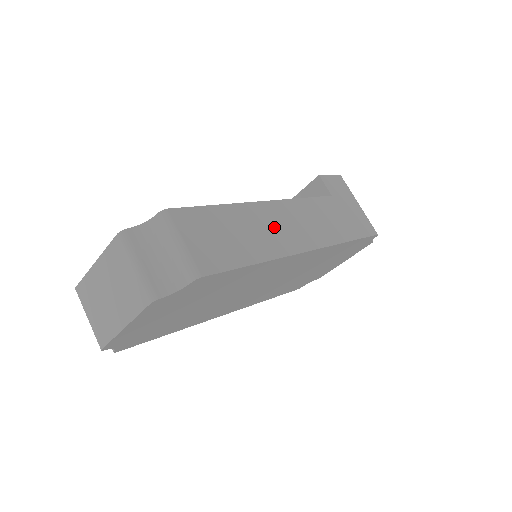
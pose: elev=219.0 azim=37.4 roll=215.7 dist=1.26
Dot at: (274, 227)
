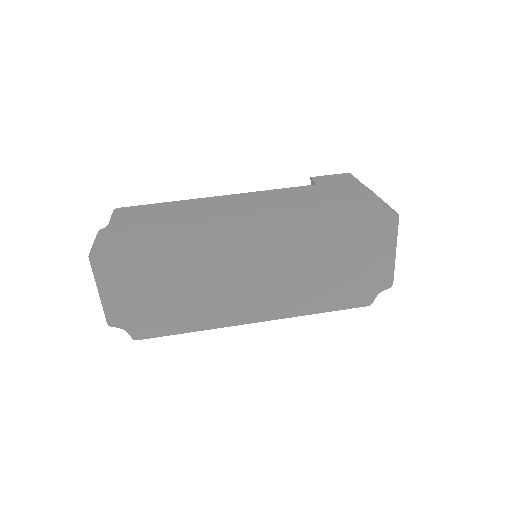
Dot at: (211, 206)
